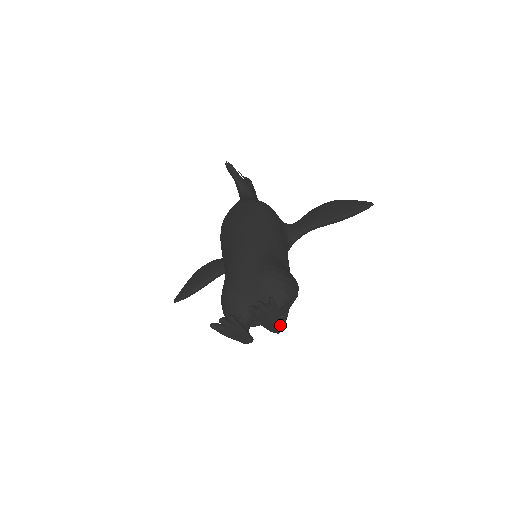
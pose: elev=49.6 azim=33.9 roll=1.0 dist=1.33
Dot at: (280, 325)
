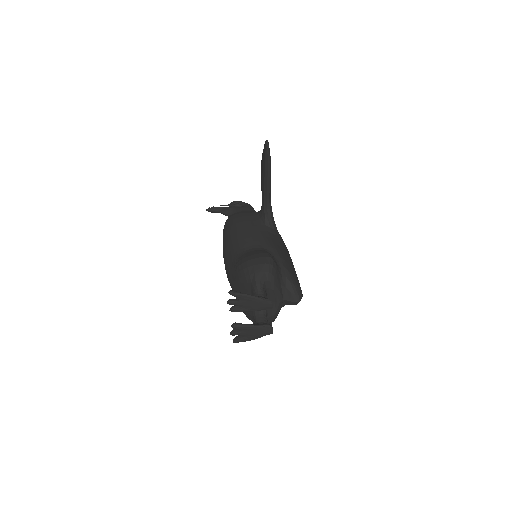
Dot at: (265, 302)
